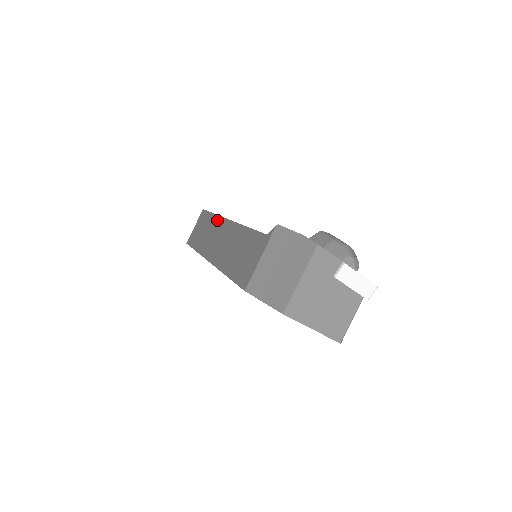
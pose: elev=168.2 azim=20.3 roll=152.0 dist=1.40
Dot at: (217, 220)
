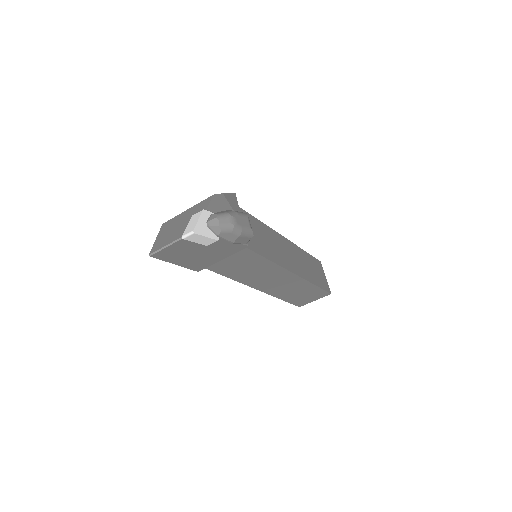
Dot at: occluded
